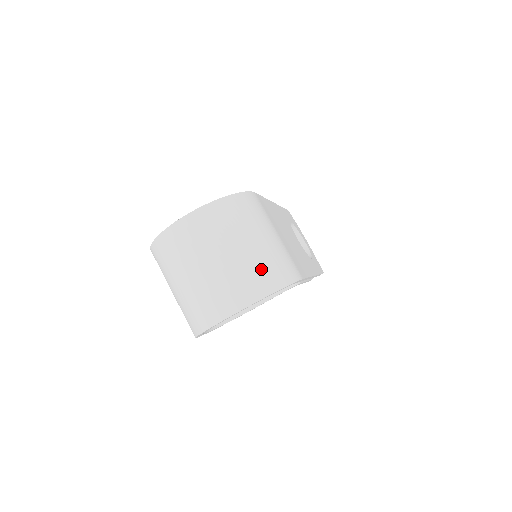
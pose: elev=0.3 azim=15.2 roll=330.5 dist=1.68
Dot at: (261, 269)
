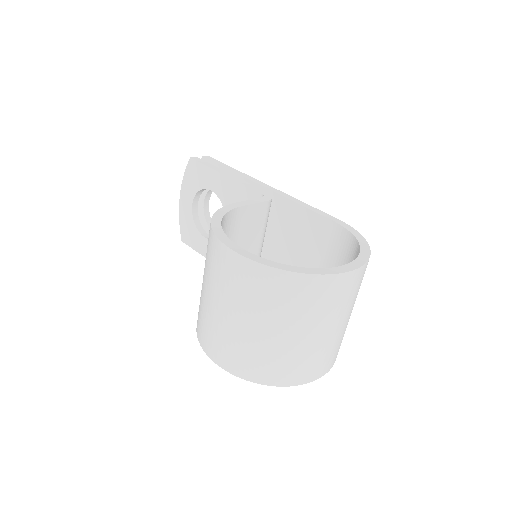
Dot at: occluded
